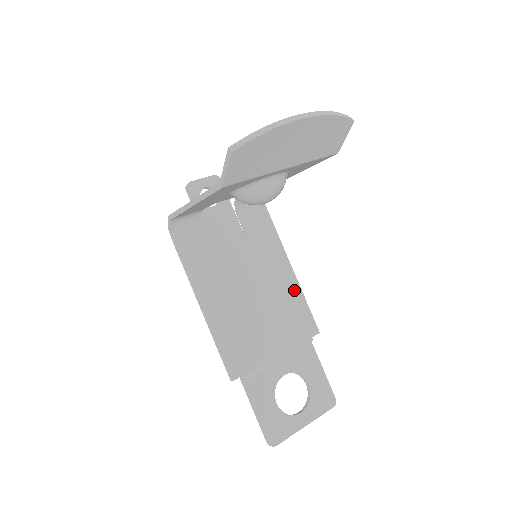
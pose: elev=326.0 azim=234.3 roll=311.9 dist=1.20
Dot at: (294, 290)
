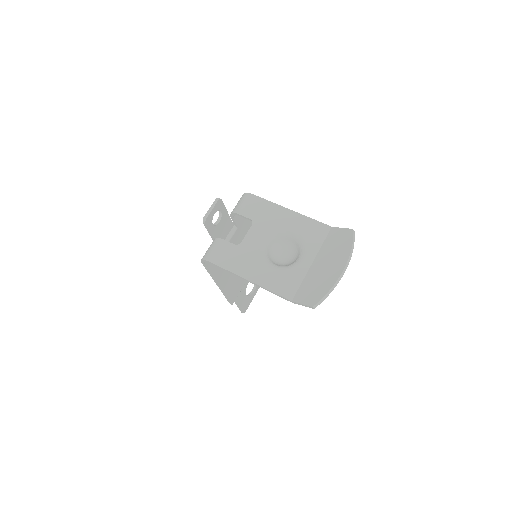
Dot at: occluded
